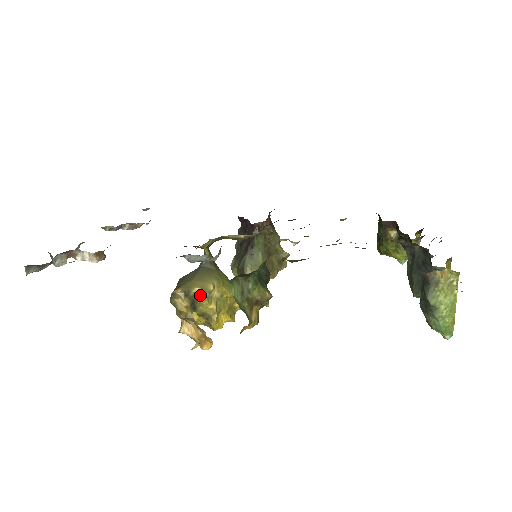
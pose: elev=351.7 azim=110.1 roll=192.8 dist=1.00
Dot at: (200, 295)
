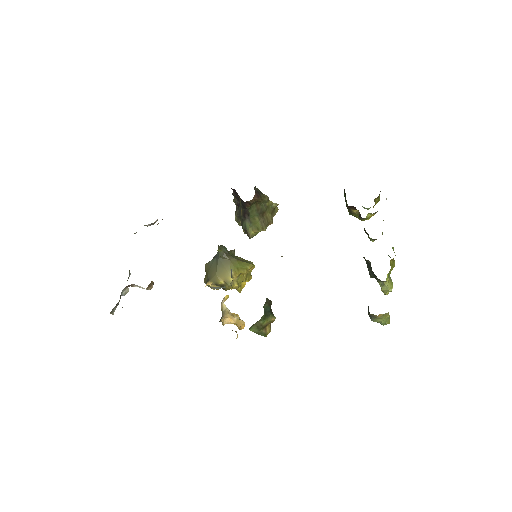
Dot at: (225, 285)
